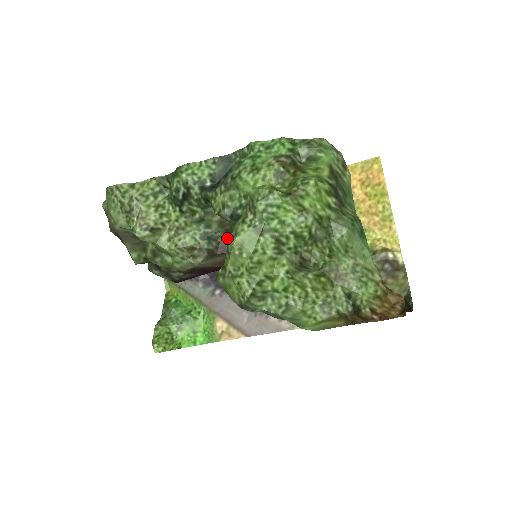
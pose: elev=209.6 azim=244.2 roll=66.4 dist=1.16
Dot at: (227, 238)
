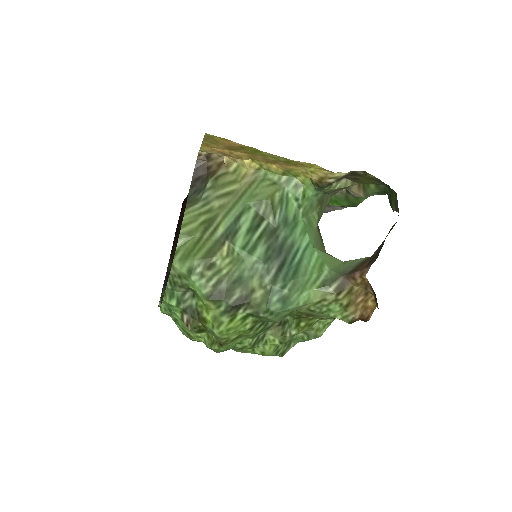
Dot at: occluded
